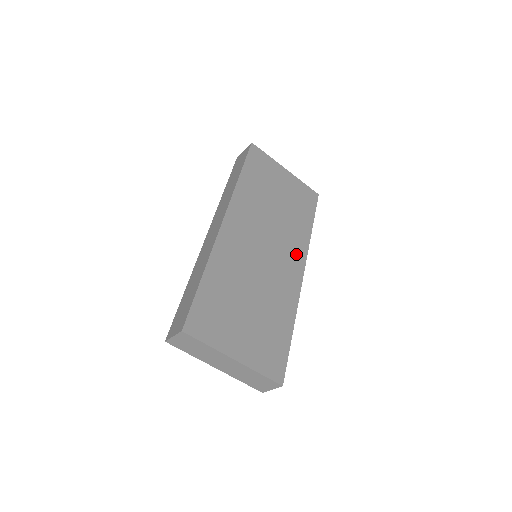
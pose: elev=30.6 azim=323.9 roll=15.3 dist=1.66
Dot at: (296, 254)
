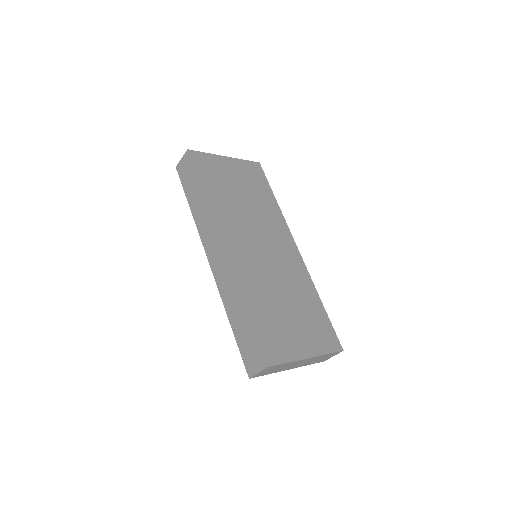
Dot at: (282, 234)
